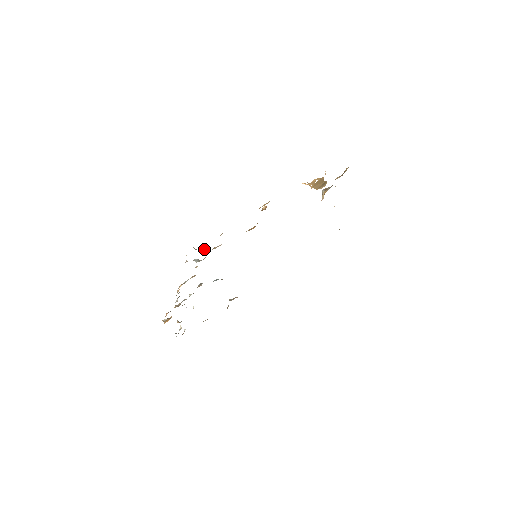
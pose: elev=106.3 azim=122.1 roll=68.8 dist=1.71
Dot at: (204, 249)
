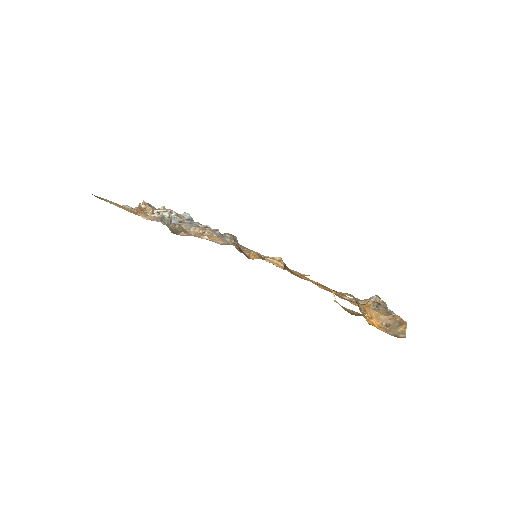
Dot at: (179, 229)
